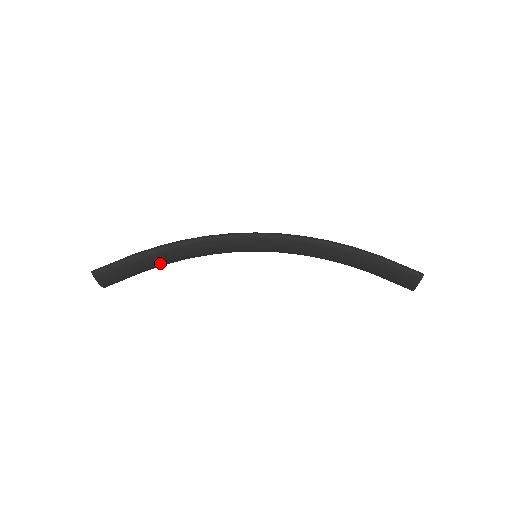
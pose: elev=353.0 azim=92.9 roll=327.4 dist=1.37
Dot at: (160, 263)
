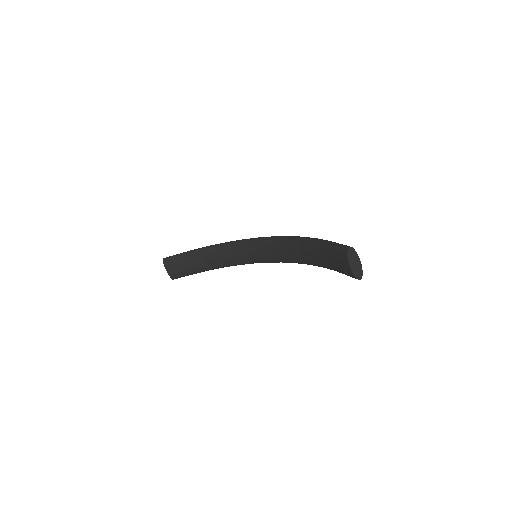
Dot at: (204, 263)
